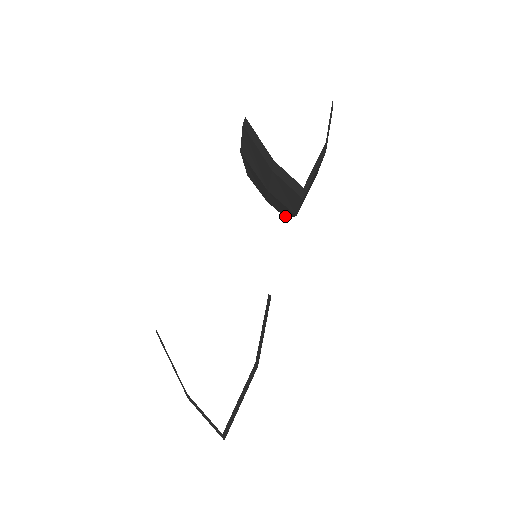
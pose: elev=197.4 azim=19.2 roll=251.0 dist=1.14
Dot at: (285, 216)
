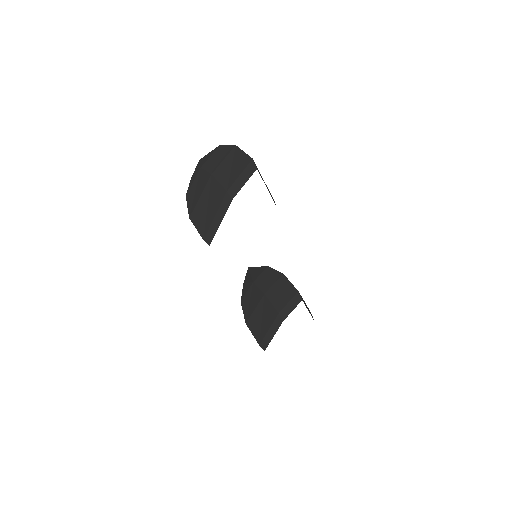
Dot at: occluded
